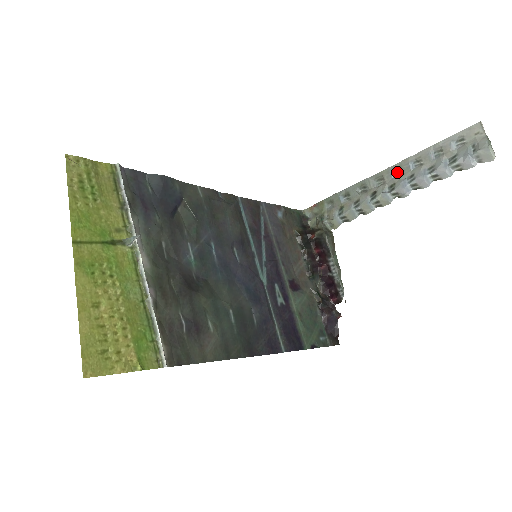
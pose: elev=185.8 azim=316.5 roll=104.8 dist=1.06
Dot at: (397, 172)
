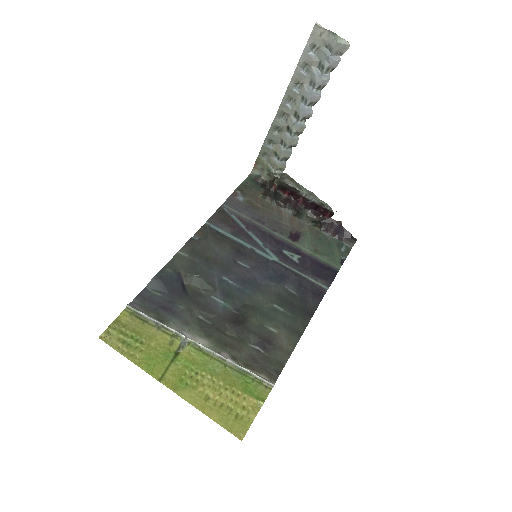
Dot at: (290, 101)
